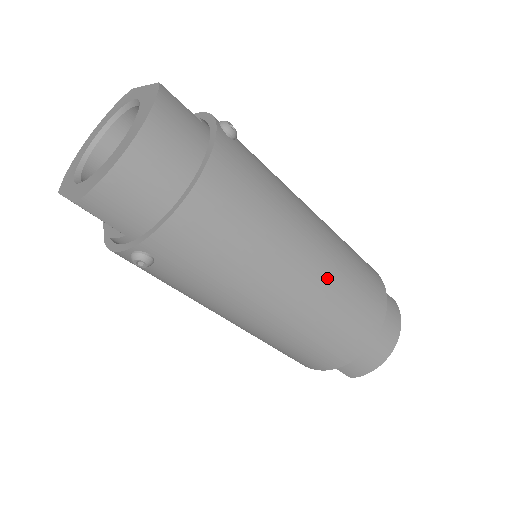
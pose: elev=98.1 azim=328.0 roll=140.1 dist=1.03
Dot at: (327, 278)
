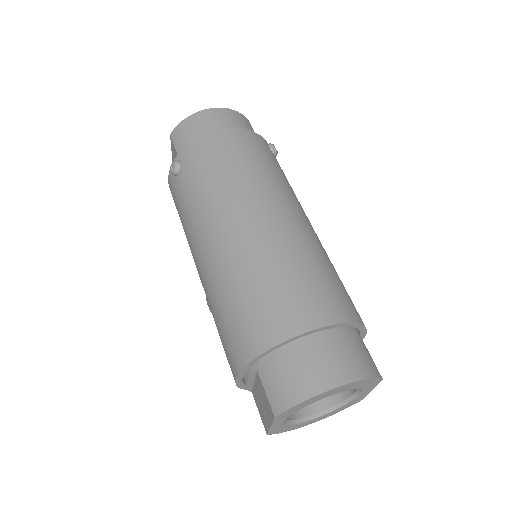
Dot at: (284, 233)
